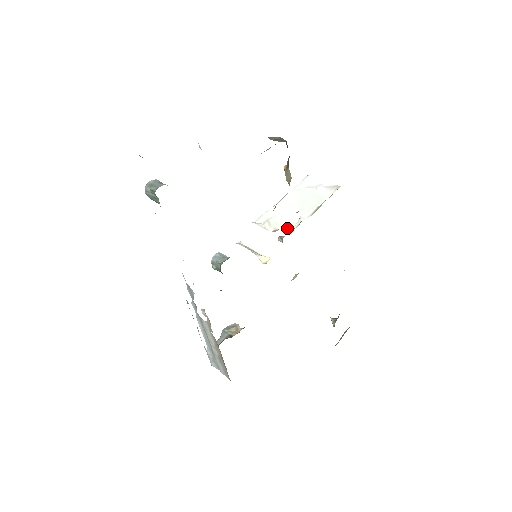
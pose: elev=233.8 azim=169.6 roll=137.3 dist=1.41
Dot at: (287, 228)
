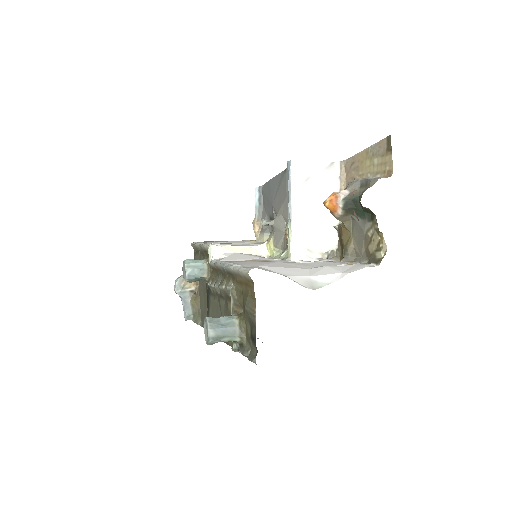
Dot at: (330, 245)
